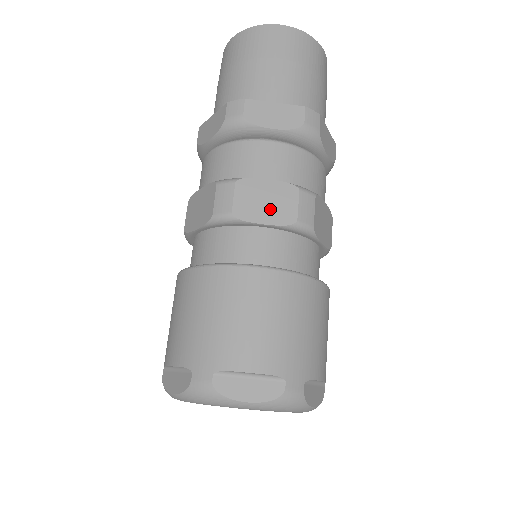
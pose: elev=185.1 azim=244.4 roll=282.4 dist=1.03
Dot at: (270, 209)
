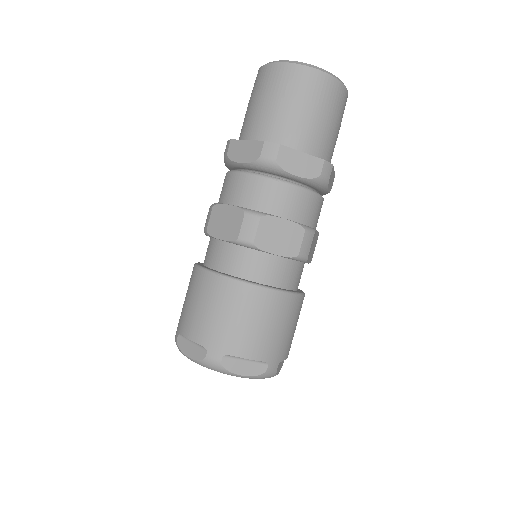
Dot at: (281, 243)
